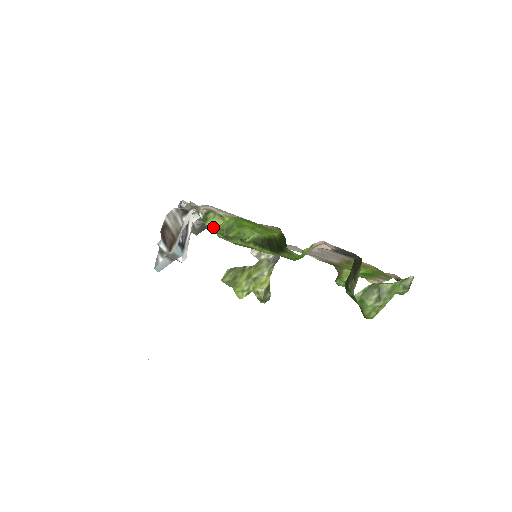
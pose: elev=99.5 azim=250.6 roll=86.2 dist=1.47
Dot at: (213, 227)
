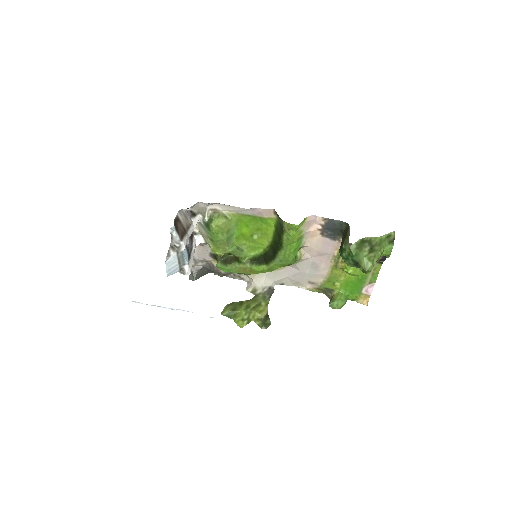
Dot at: (218, 225)
